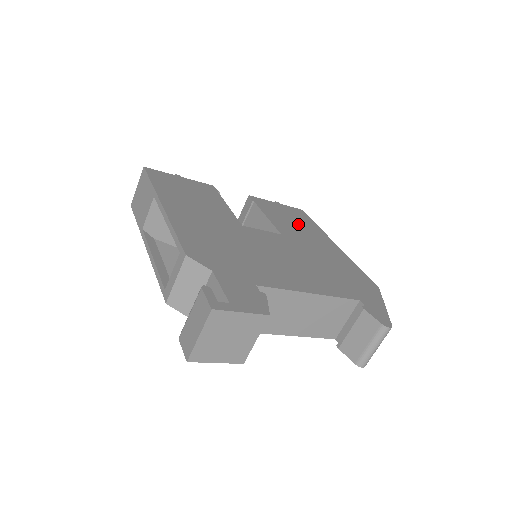
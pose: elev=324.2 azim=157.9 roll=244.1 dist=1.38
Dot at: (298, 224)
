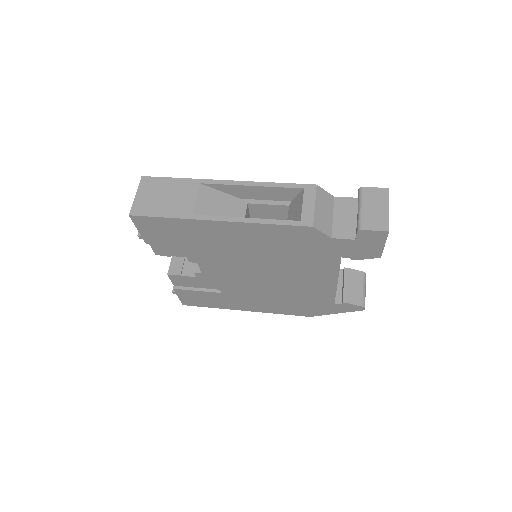
Dot at: occluded
